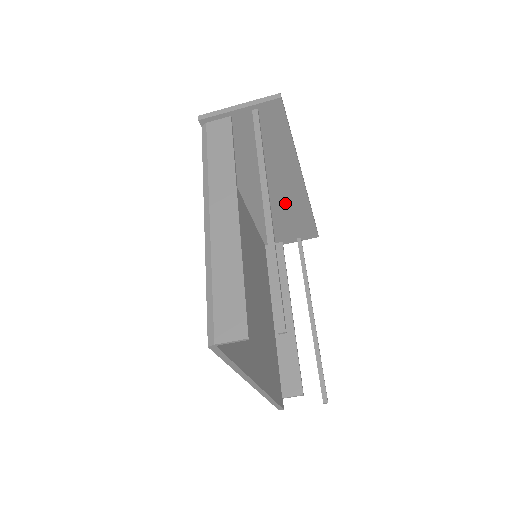
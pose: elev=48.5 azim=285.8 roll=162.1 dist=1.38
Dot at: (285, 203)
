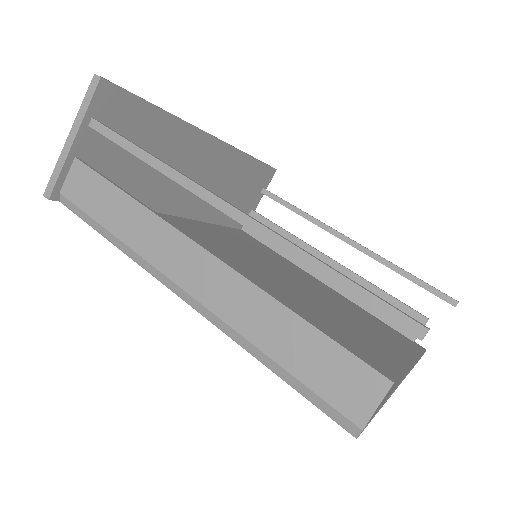
Dot at: (219, 176)
